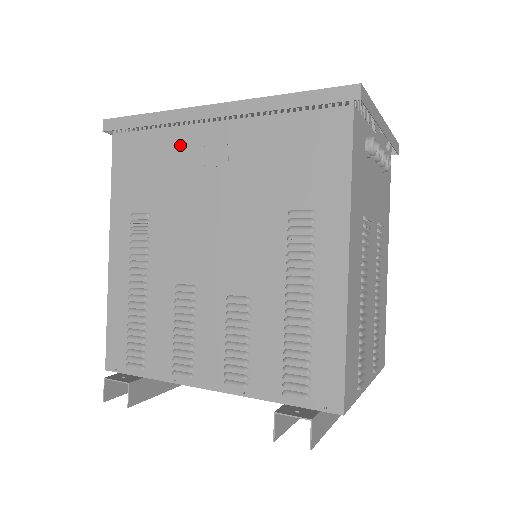
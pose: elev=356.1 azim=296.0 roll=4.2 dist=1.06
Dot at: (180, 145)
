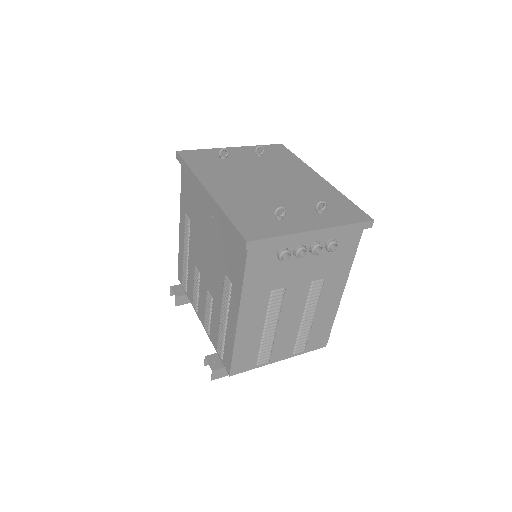
Dot at: (199, 196)
